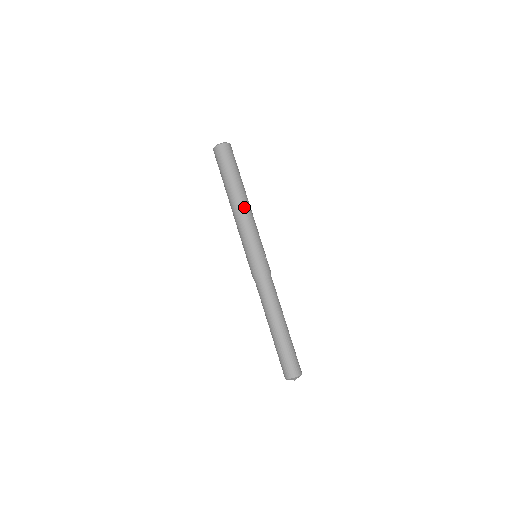
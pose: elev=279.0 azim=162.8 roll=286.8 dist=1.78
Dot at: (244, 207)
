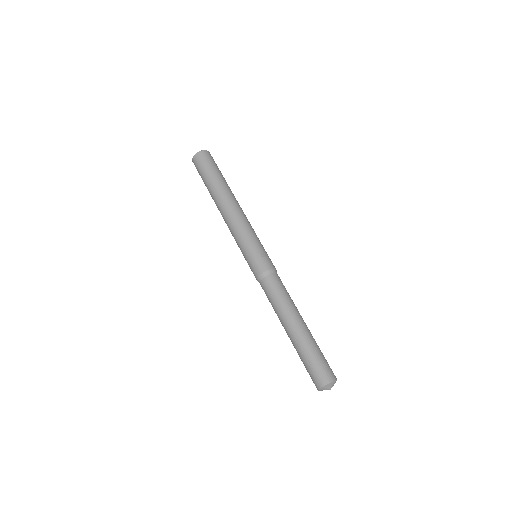
Dot at: (227, 209)
